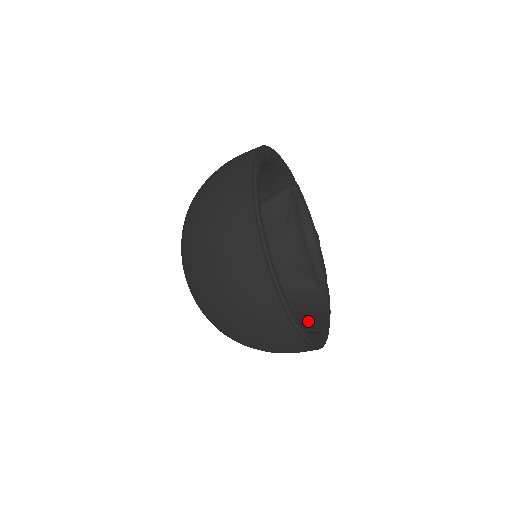
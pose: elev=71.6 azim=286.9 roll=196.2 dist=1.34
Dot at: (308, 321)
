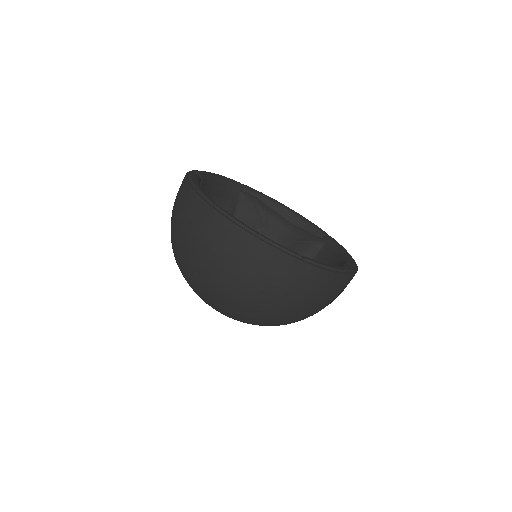
Dot at: occluded
